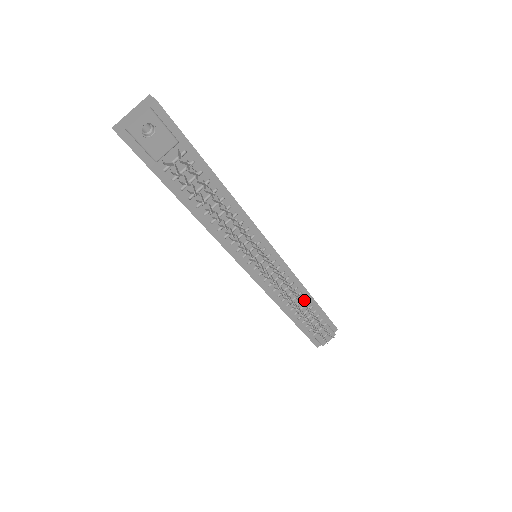
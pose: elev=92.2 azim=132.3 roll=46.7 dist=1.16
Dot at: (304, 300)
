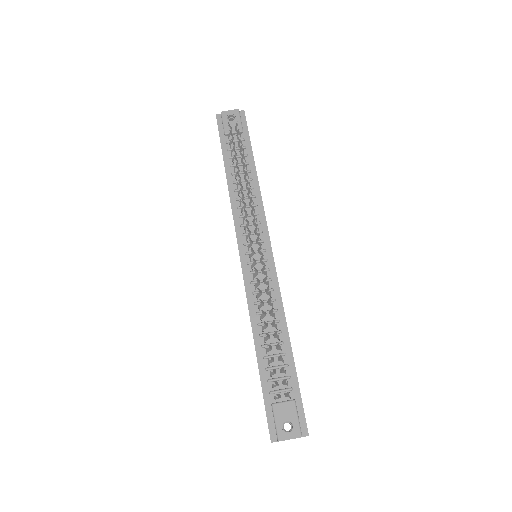
Dot at: (280, 337)
